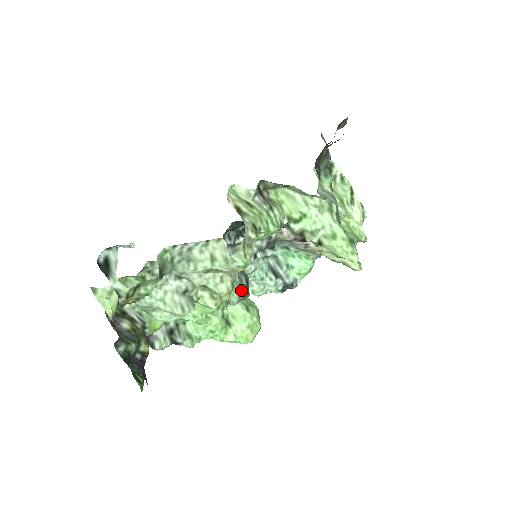
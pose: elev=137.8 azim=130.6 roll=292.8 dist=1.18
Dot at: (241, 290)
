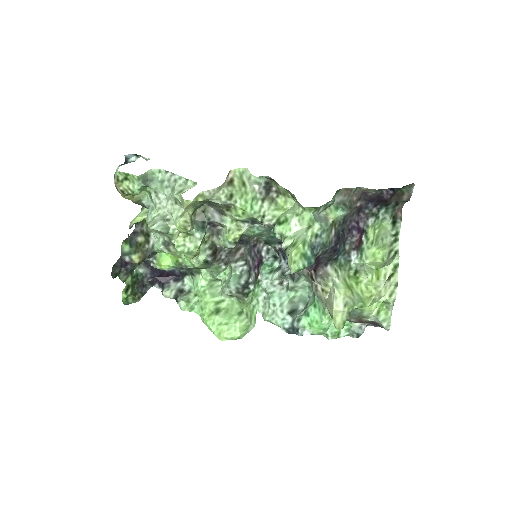
Dot at: (235, 282)
